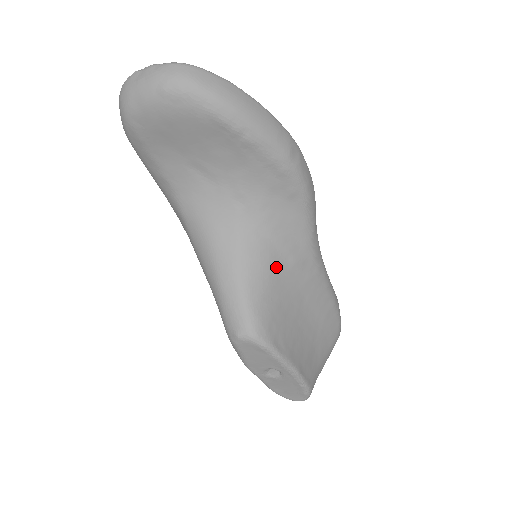
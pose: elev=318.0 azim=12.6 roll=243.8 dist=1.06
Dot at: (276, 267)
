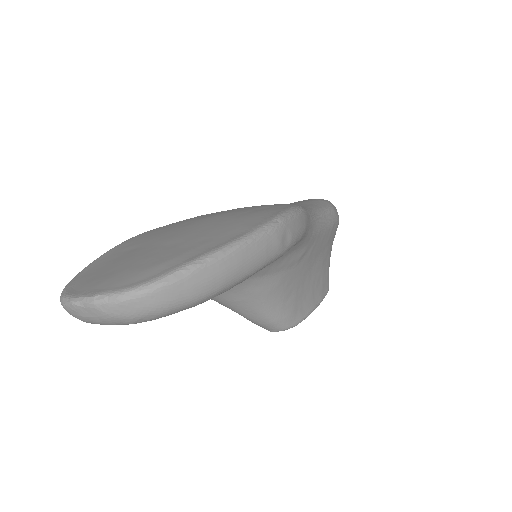
Dot at: (286, 279)
